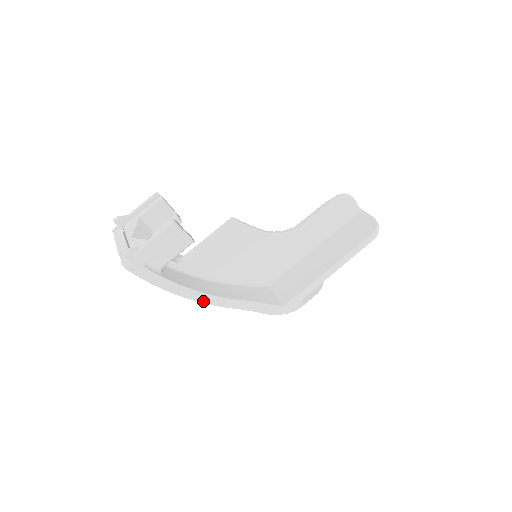
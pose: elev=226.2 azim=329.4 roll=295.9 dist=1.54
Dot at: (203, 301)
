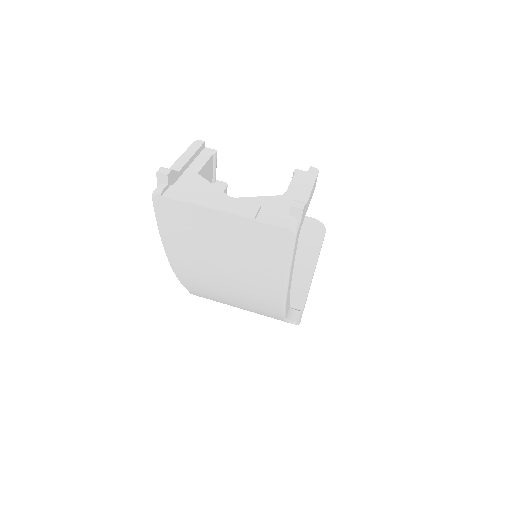
Dot at: (286, 305)
